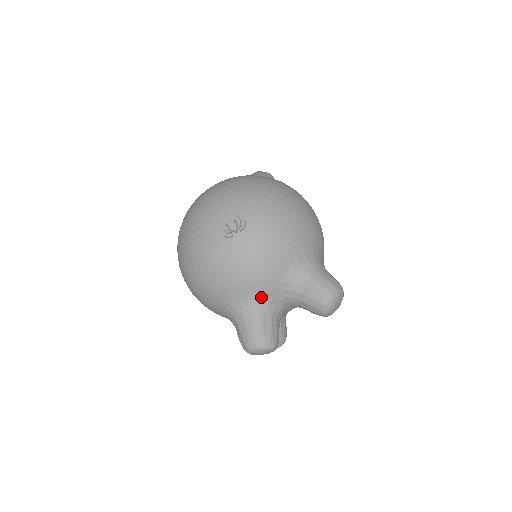
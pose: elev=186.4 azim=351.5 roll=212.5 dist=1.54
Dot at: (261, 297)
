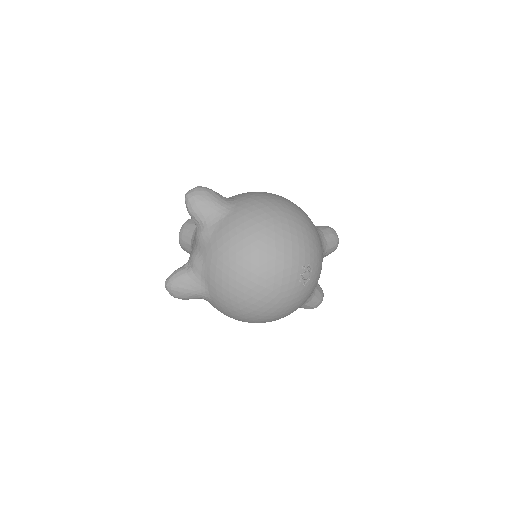
Dot at: occluded
